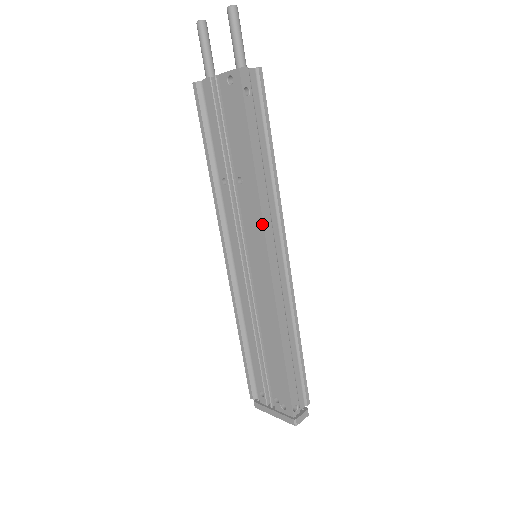
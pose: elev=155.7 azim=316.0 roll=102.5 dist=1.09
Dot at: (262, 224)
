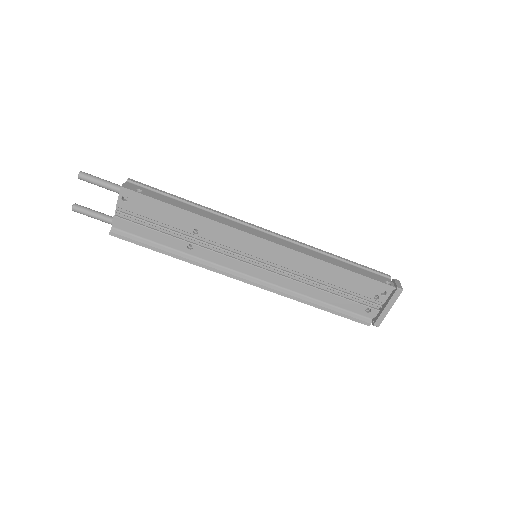
Dot at: (234, 229)
